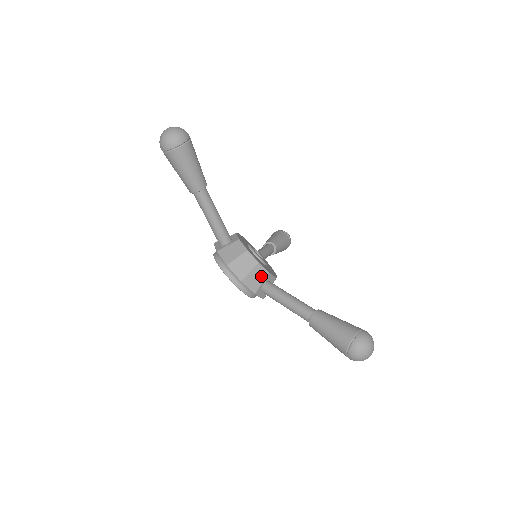
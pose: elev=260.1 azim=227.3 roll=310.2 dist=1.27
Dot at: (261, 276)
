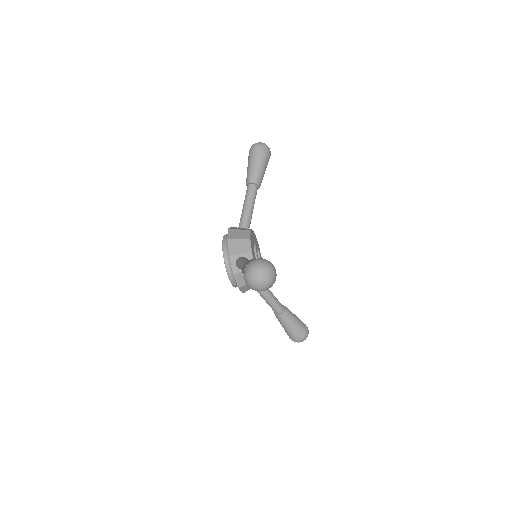
Dot at: occluded
